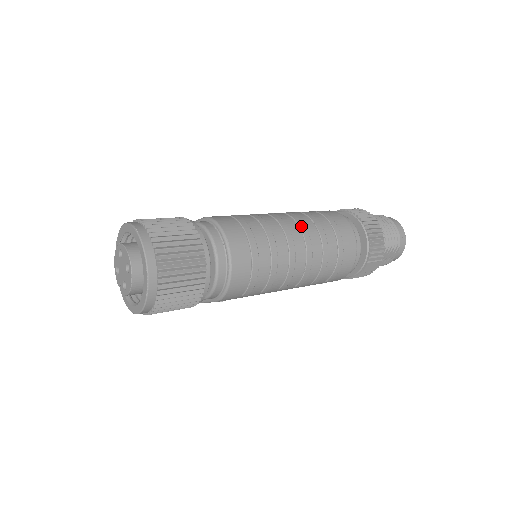
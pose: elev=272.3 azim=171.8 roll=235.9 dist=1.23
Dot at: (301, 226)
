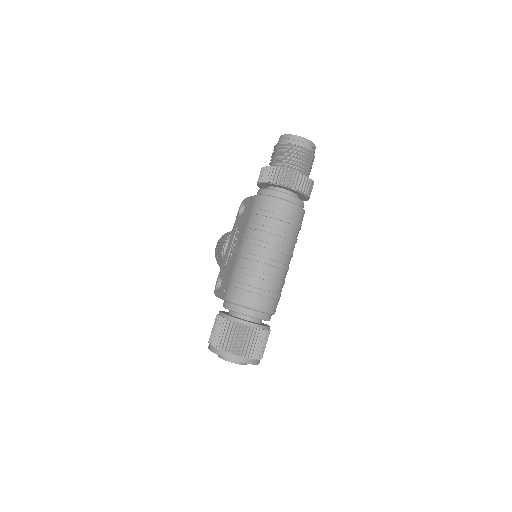
Dot at: (262, 245)
